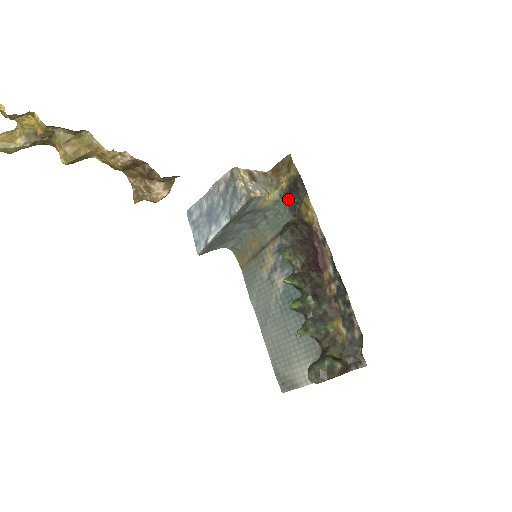
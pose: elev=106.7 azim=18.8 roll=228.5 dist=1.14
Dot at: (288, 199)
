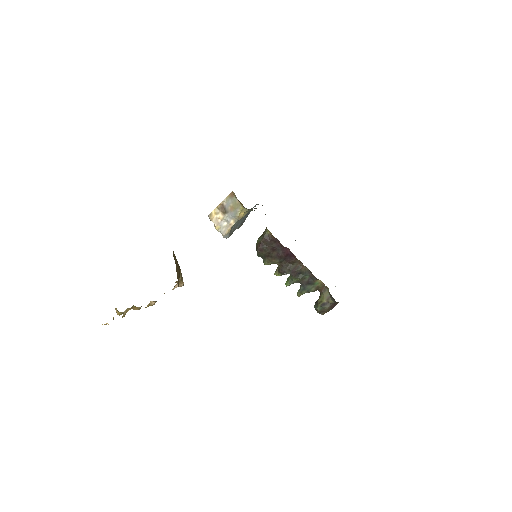
Dot at: occluded
